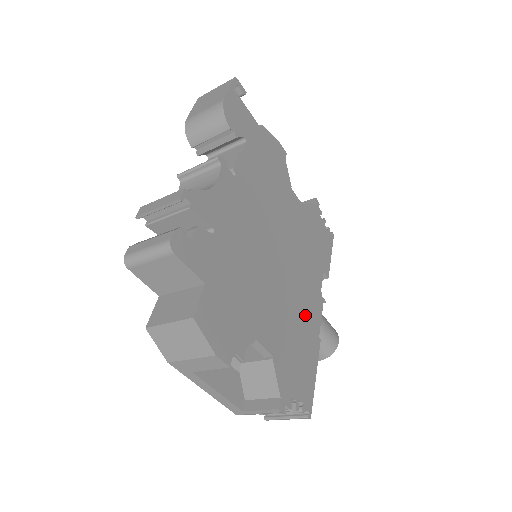
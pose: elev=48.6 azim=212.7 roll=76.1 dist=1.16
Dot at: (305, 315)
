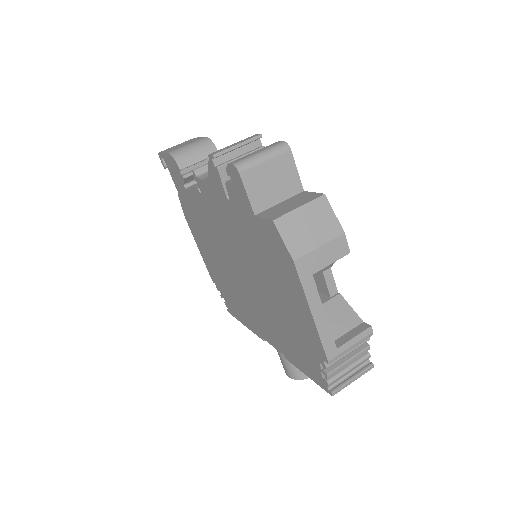
Dot at: occluded
